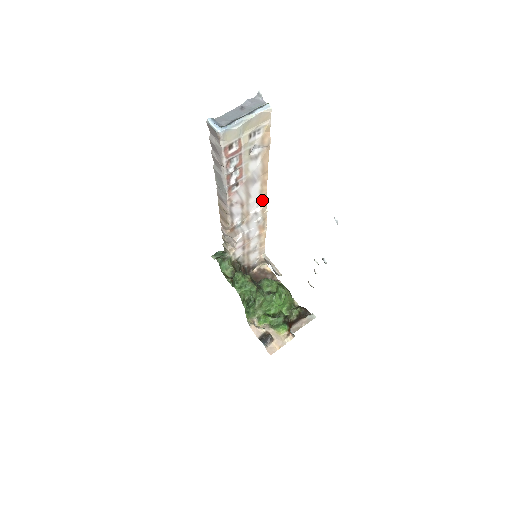
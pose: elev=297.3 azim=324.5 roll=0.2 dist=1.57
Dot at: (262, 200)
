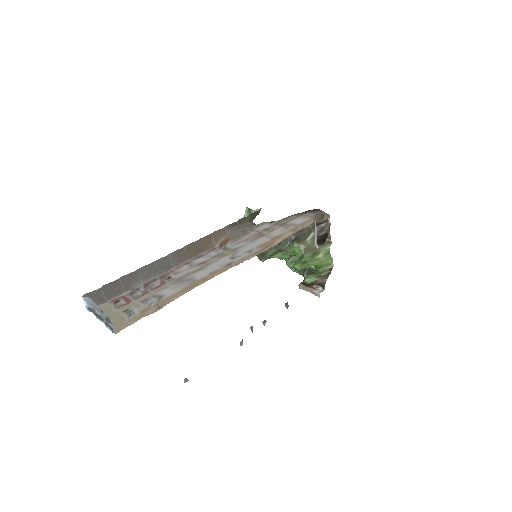
Dot at: (227, 266)
